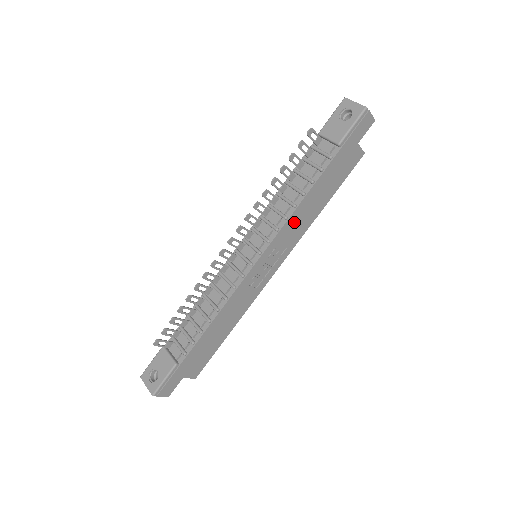
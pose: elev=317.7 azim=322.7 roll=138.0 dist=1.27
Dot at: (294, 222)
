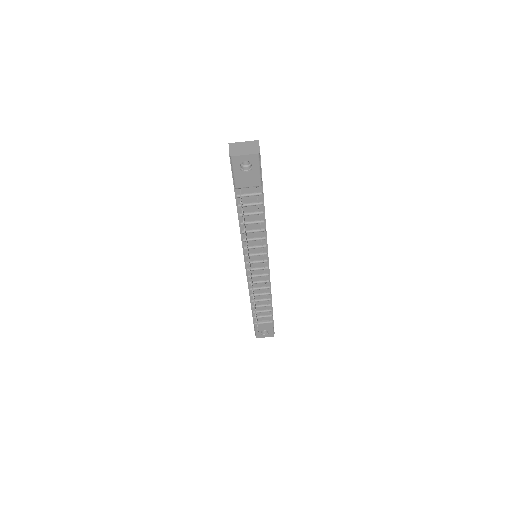
Dot at: occluded
